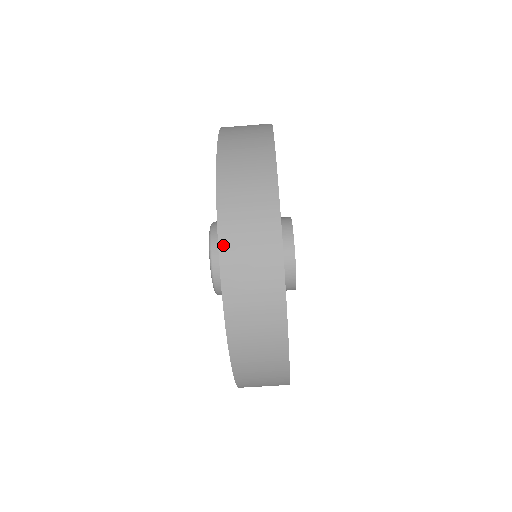
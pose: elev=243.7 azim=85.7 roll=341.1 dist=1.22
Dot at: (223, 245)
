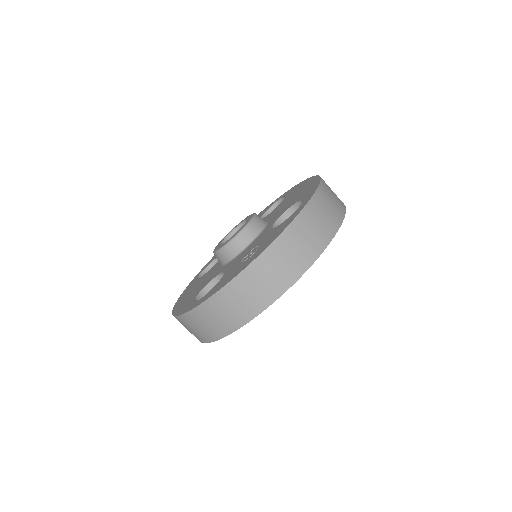
Dot at: (320, 190)
